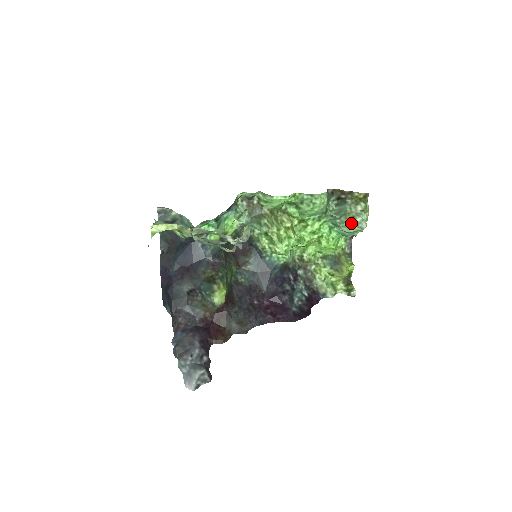
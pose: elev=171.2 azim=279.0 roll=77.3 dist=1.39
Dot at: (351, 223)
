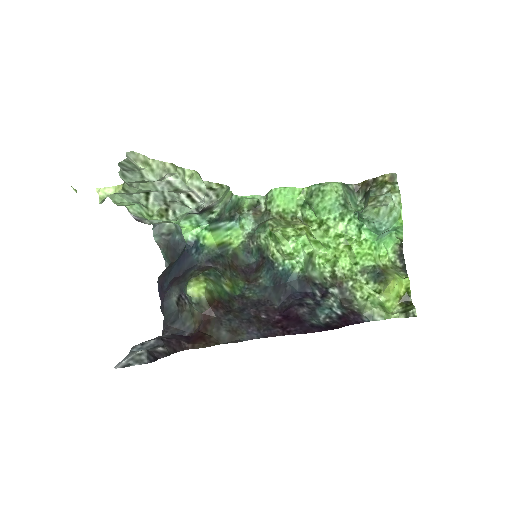
Dot at: (373, 204)
